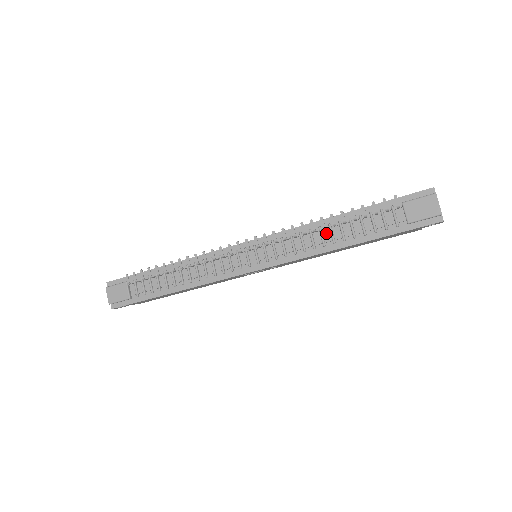
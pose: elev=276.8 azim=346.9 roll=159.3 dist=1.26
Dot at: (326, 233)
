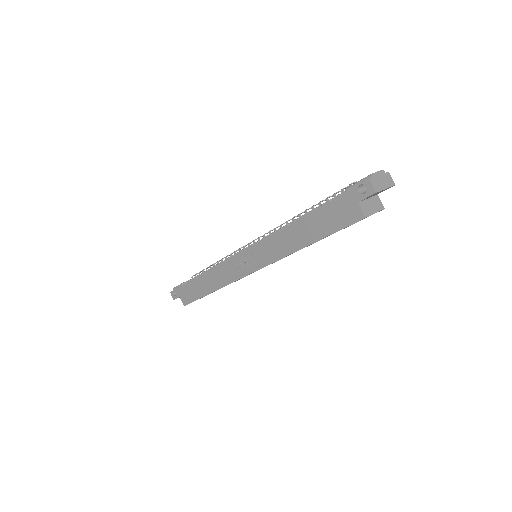
Dot at: occluded
